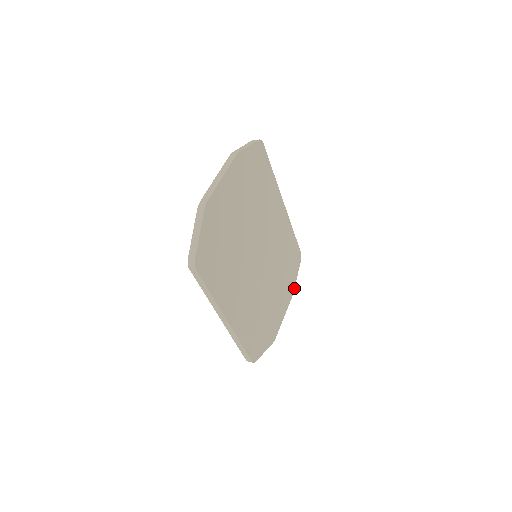
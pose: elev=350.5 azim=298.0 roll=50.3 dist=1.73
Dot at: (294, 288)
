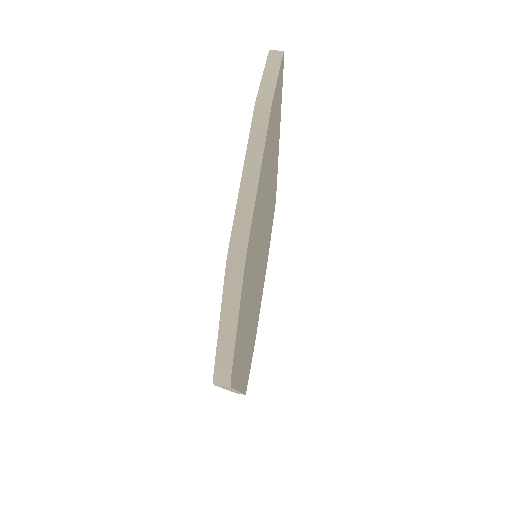
Dot at: occluded
